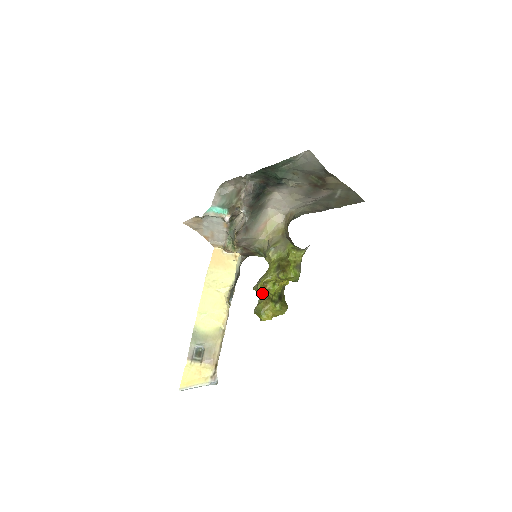
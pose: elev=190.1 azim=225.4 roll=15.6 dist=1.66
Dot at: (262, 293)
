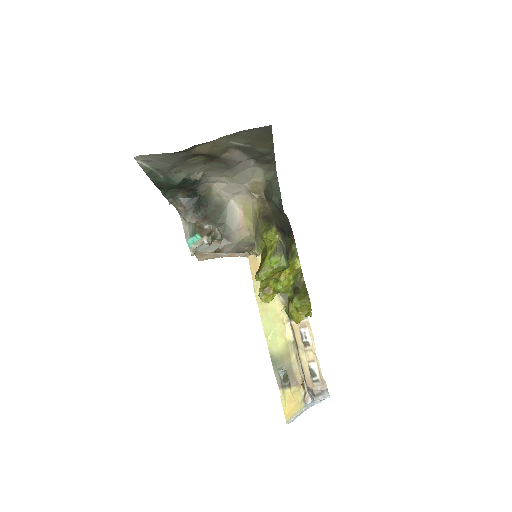
Dot at: occluded
